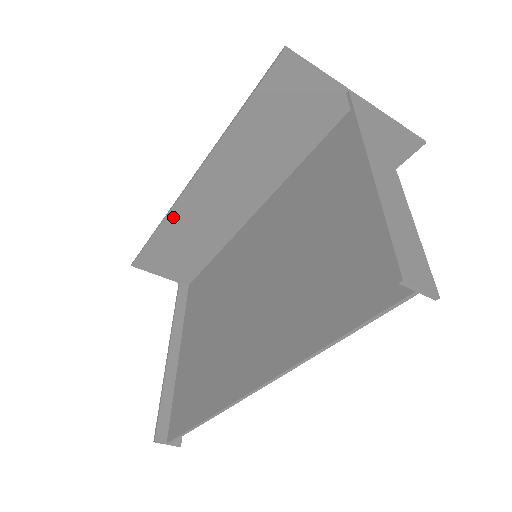
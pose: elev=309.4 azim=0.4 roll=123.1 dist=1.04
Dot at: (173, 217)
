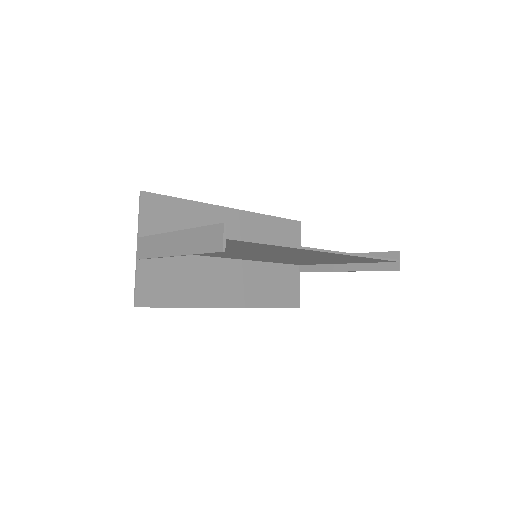
Dot at: (205, 207)
